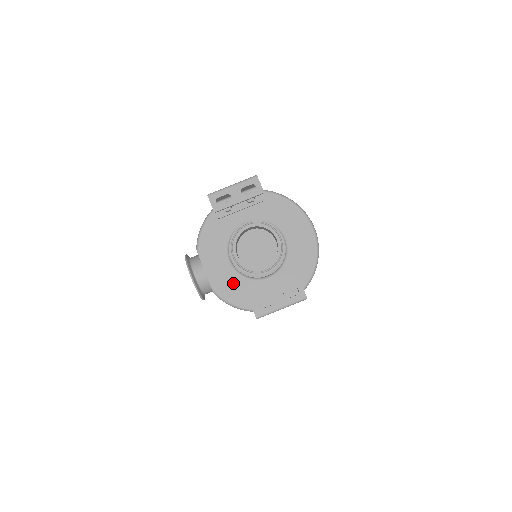
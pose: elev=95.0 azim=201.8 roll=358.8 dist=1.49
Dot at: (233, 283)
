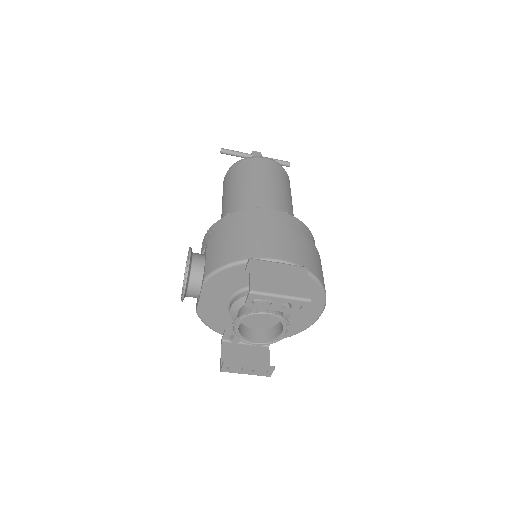
Dot at: (219, 315)
